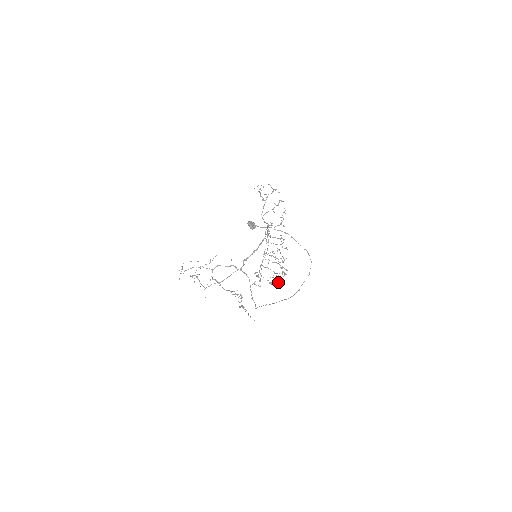
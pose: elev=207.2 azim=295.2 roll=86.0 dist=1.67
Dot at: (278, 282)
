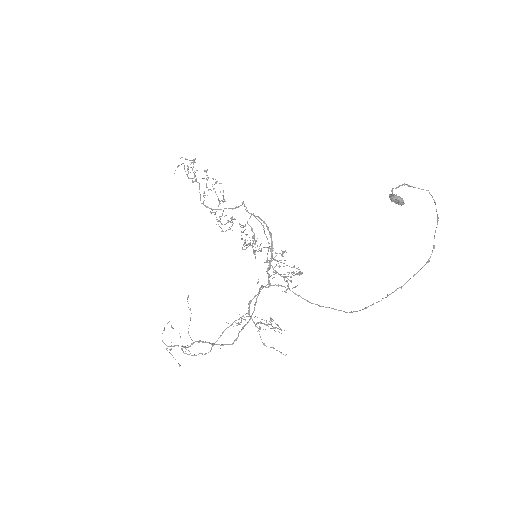
Dot at: (291, 267)
